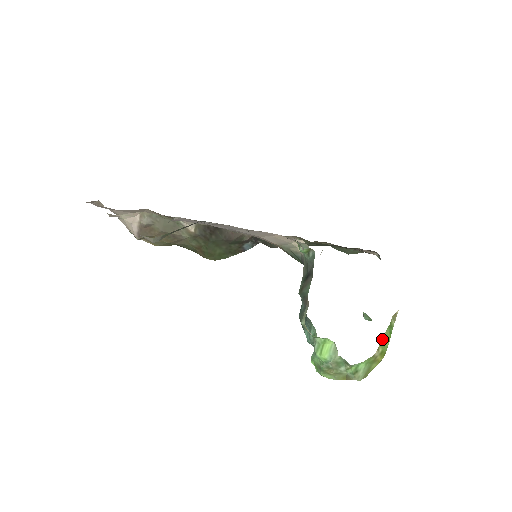
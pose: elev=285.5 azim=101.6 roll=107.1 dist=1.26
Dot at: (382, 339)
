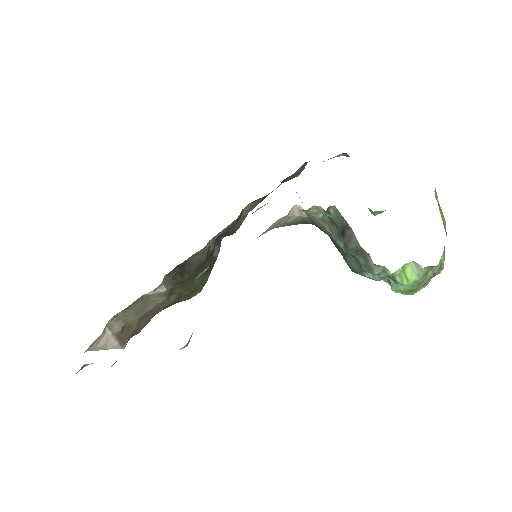
Dot at: occluded
